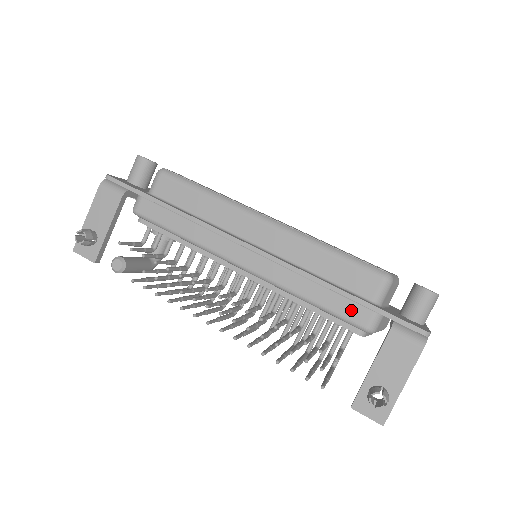
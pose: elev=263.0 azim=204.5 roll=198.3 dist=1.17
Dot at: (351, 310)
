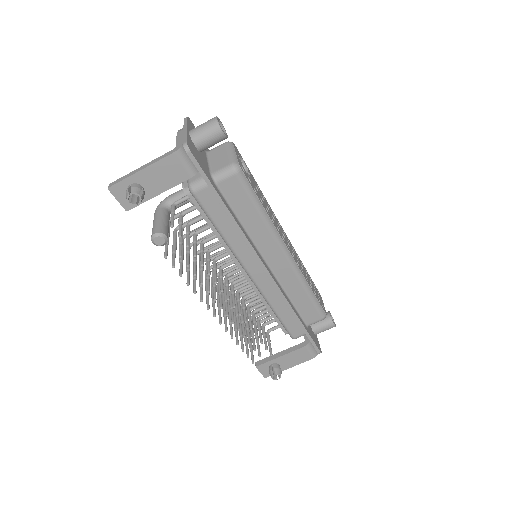
Dot at: (294, 328)
